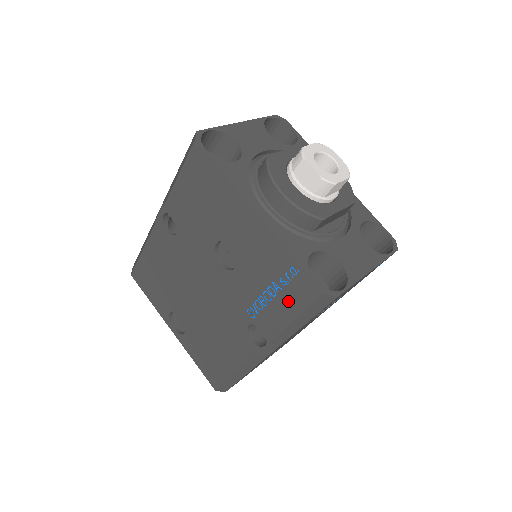
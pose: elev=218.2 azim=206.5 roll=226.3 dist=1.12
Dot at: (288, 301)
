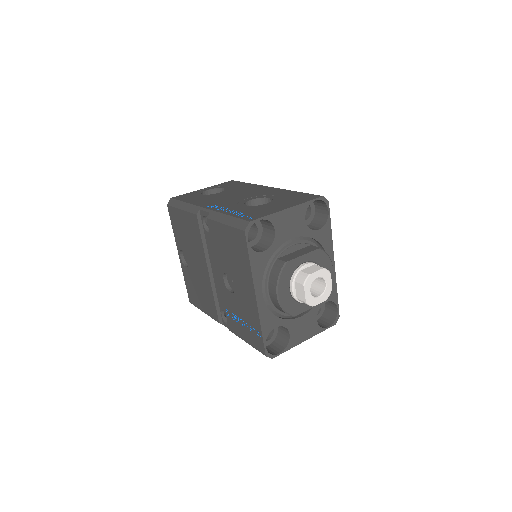
Dot at: (248, 335)
